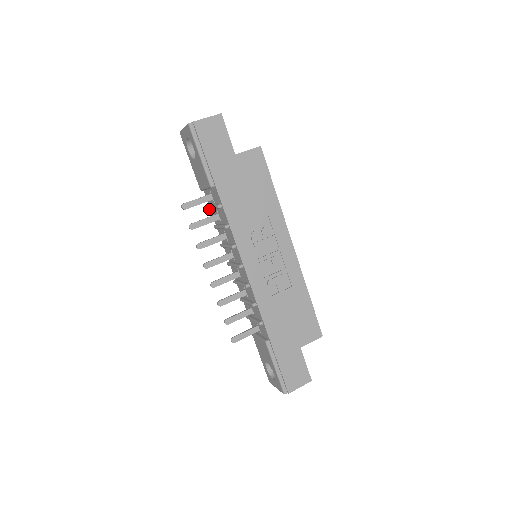
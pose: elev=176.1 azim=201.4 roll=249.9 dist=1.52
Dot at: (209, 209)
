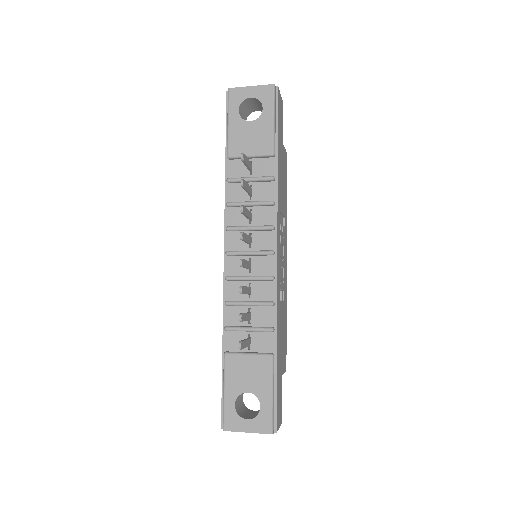
Dot at: (235, 180)
